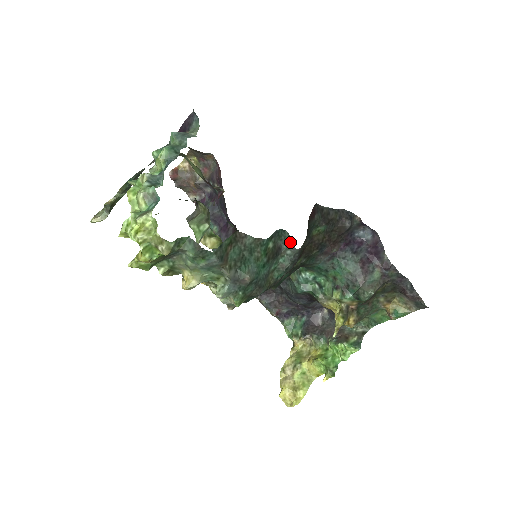
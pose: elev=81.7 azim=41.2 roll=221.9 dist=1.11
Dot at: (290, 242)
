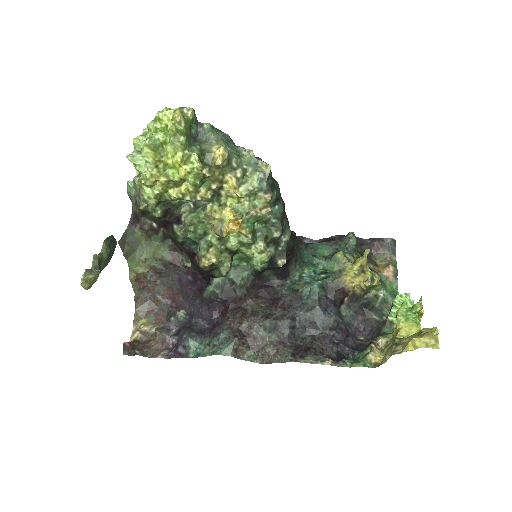
Dot at: occluded
